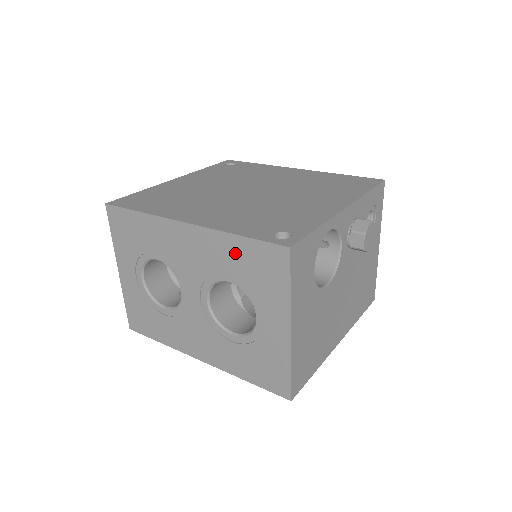
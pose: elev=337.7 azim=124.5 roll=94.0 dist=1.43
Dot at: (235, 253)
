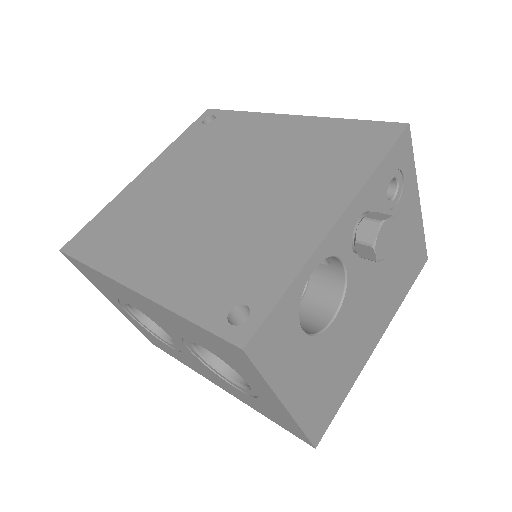
Dot at: (193, 331)
